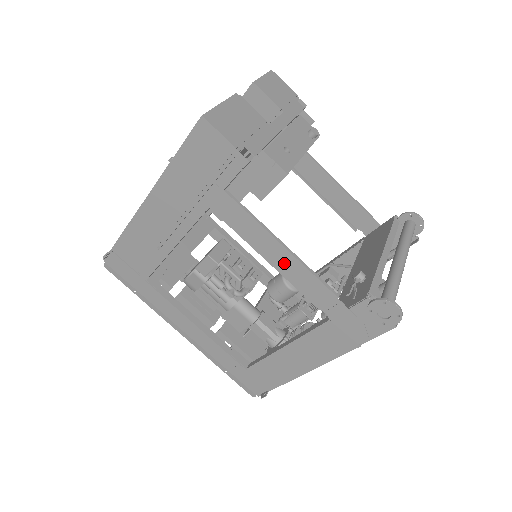
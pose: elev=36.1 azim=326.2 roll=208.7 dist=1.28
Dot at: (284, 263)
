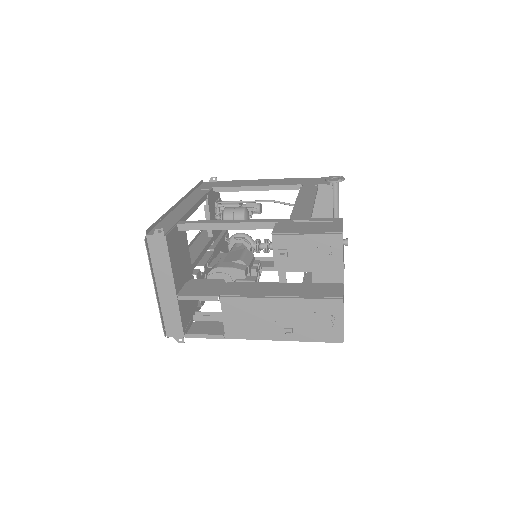
Dot at: occluded
